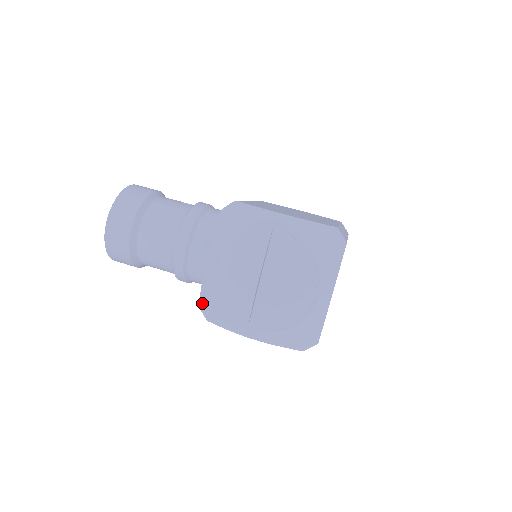
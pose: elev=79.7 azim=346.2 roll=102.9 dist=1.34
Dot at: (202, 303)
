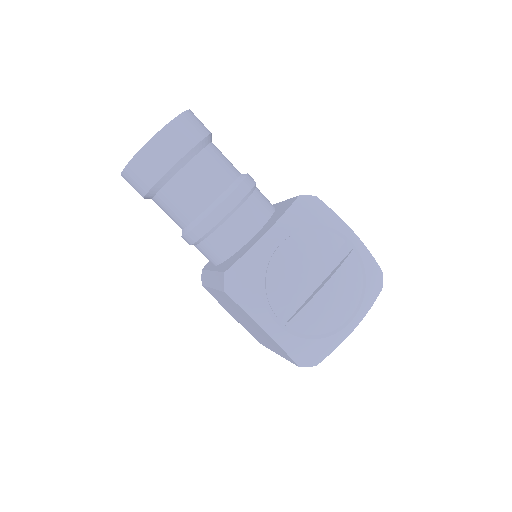
Dot at: (233, 271)
